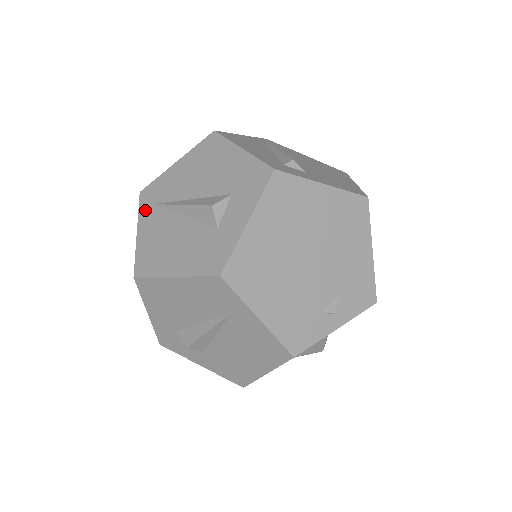
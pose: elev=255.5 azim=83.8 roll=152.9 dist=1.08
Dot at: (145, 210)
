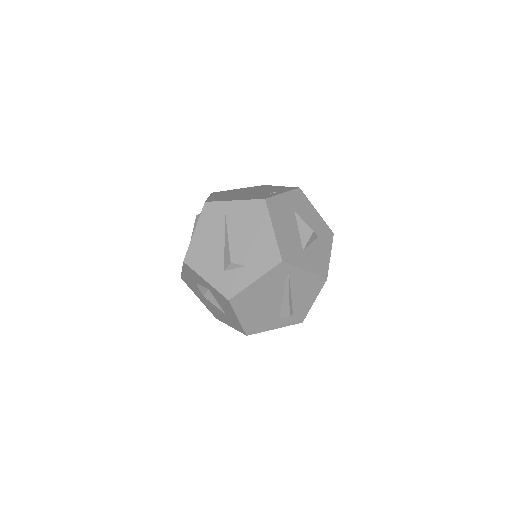
Dot at: occluded
